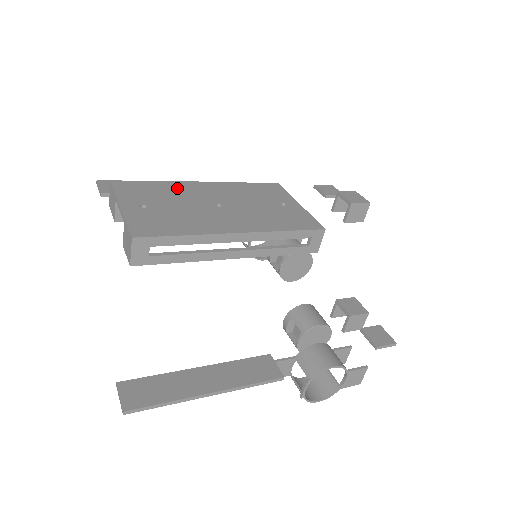
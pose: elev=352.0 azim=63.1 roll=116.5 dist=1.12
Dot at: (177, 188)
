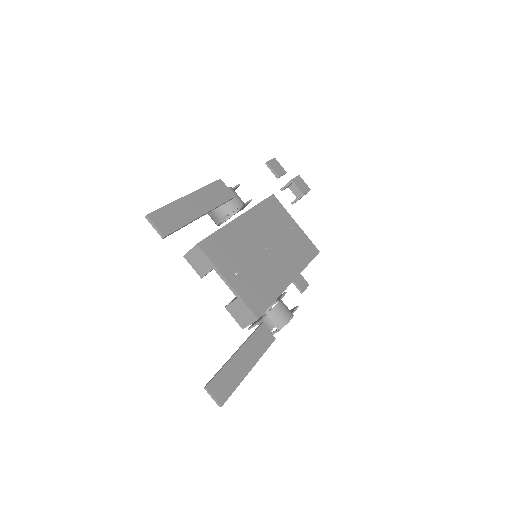
Dot at: (235, 234)
